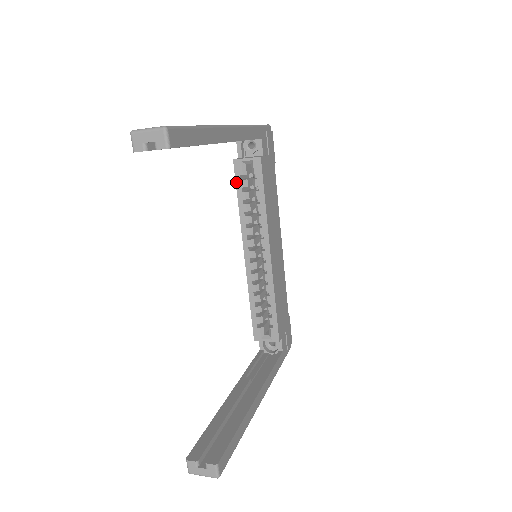
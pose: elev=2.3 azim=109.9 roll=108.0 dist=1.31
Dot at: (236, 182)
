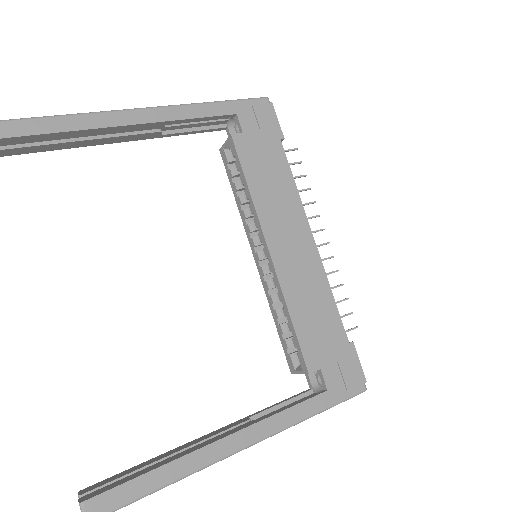
Dot at: (227, 174)
